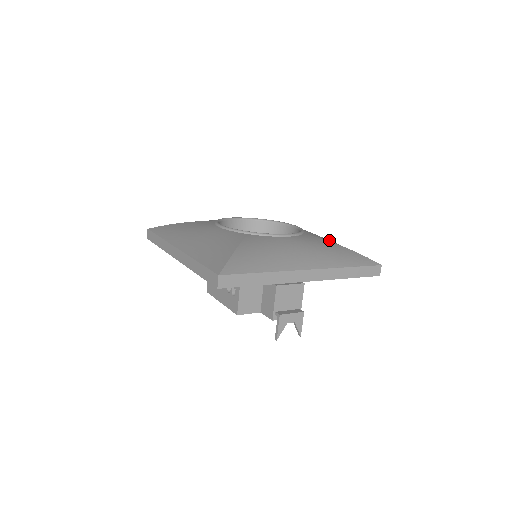
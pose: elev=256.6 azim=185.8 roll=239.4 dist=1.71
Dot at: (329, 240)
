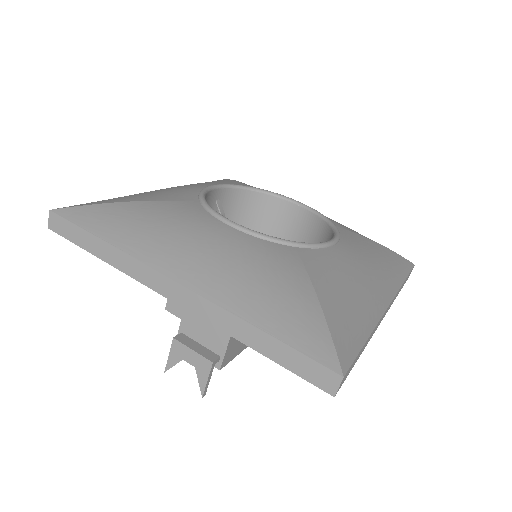
Dot at: (329, 281)
